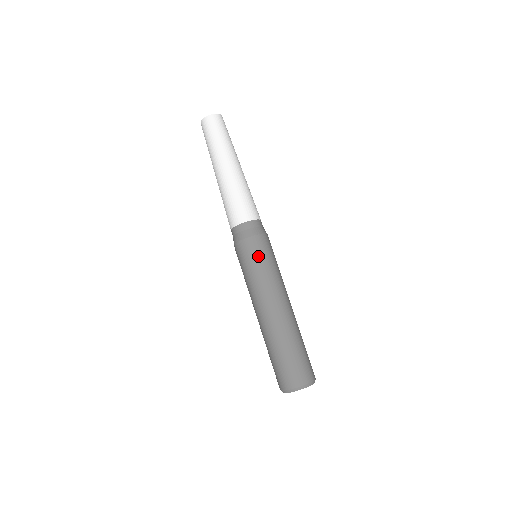
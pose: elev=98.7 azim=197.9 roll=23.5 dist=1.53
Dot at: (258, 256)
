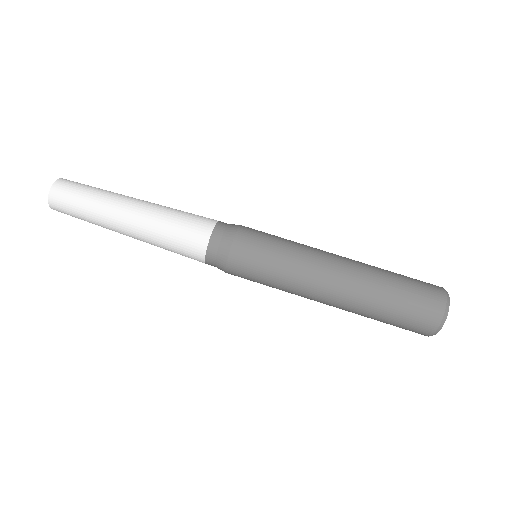
Dot at: (256, 268)
